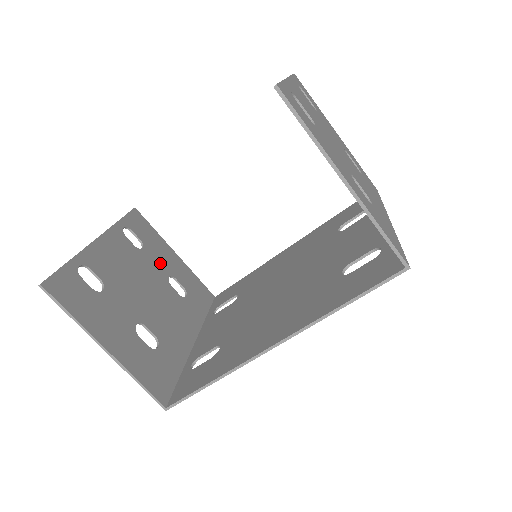
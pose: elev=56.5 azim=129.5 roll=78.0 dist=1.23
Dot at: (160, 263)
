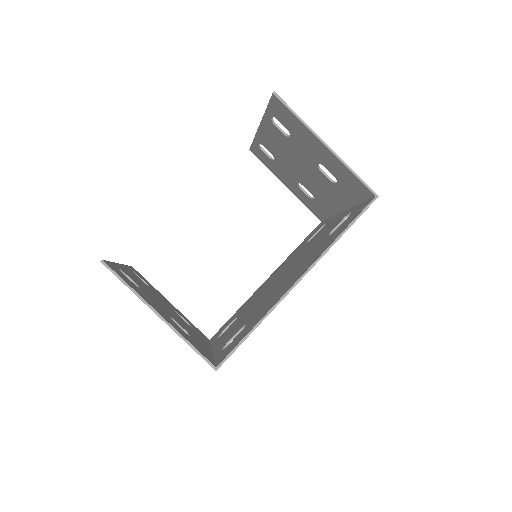
Dot at: occluded
